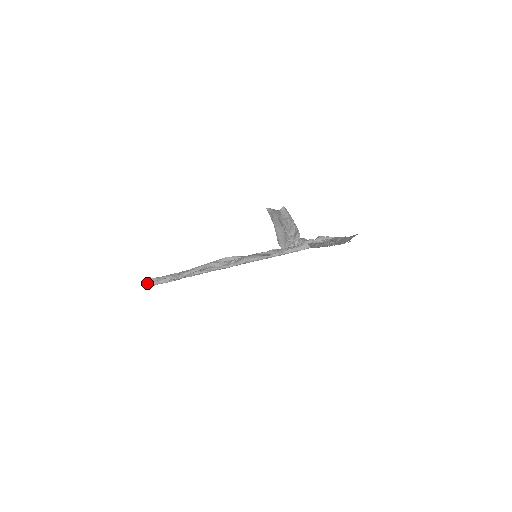
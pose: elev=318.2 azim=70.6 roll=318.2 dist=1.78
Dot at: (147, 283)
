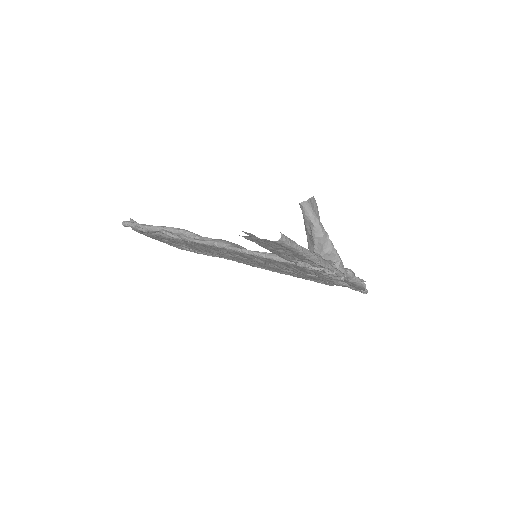
Dot at: occluded
